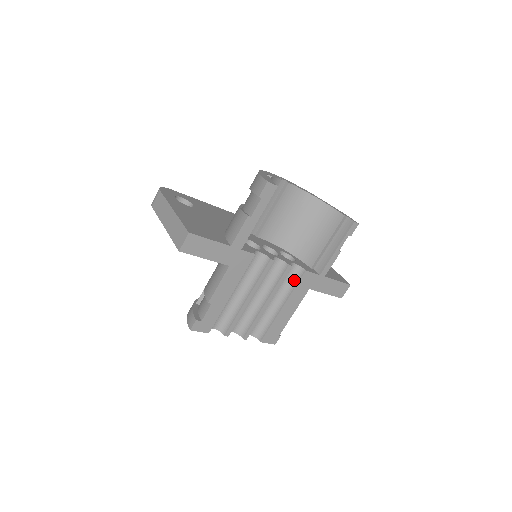
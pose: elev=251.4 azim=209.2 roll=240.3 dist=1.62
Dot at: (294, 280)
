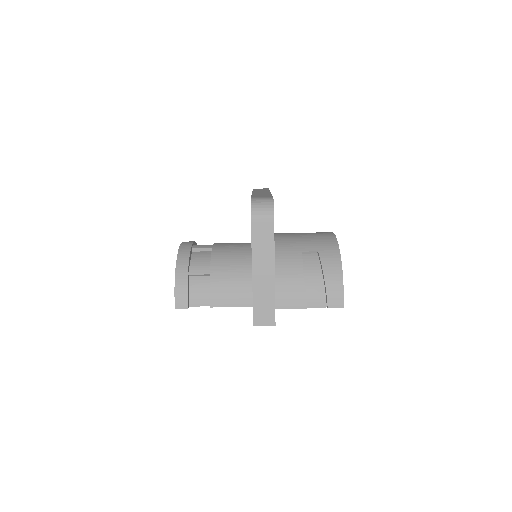
Dot at: occluded
